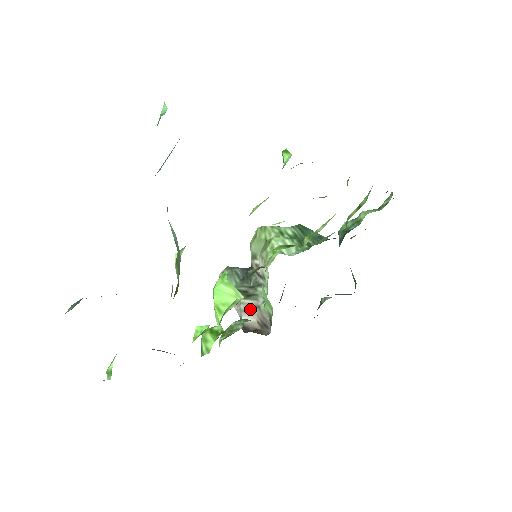
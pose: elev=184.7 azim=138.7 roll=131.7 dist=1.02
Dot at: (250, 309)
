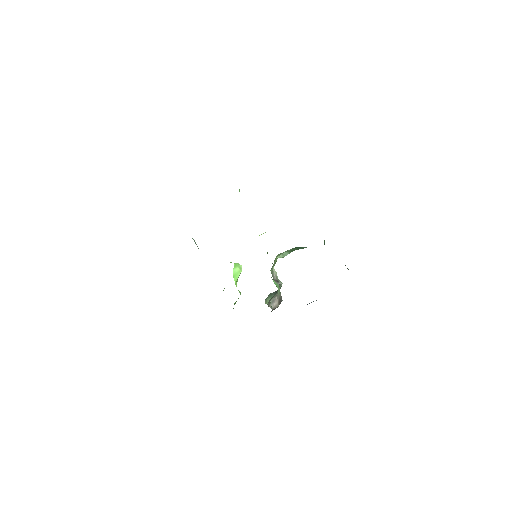
Dot at: (274, 299)
